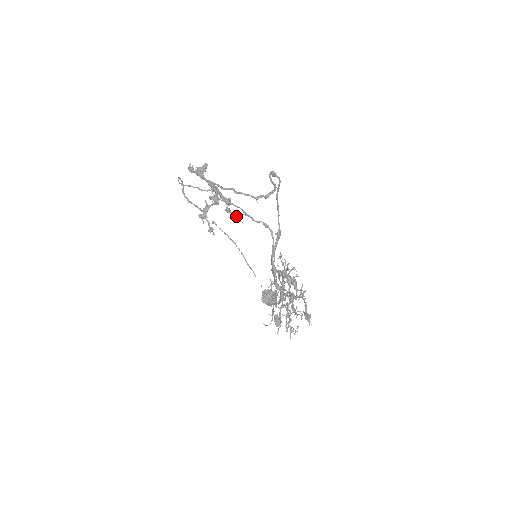
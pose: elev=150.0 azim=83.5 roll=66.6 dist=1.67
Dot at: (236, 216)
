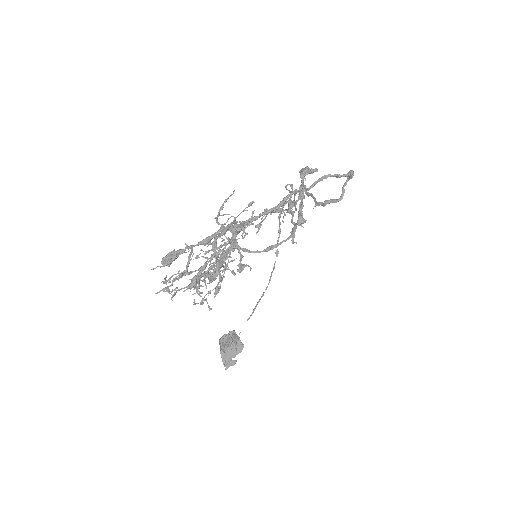
Dot at: occluded
